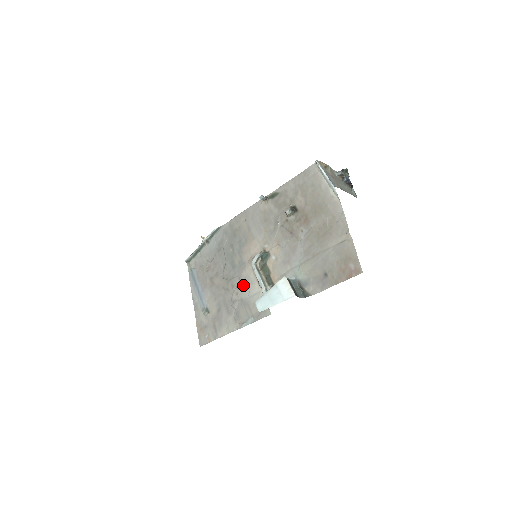
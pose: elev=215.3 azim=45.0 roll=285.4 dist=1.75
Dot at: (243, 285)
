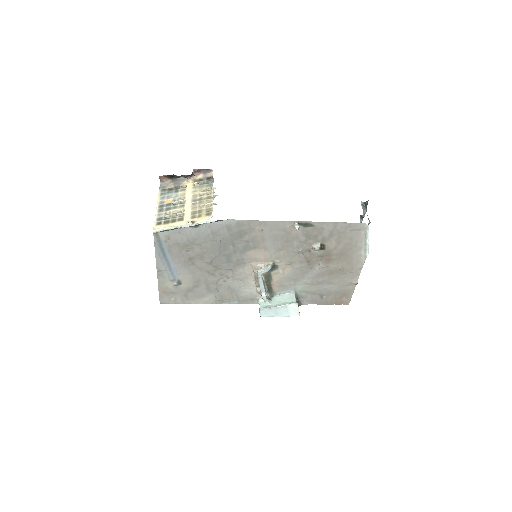
Dot at: (236, 279)
